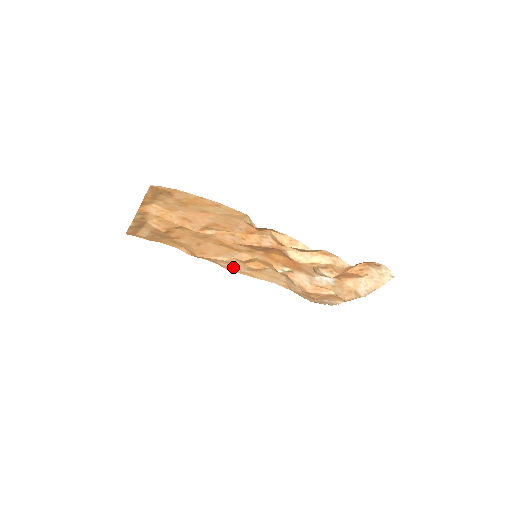
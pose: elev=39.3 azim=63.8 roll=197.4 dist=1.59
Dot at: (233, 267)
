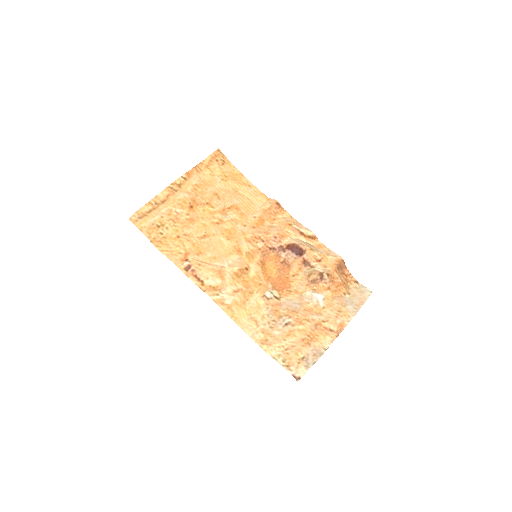
Dot at: (218, 289)
